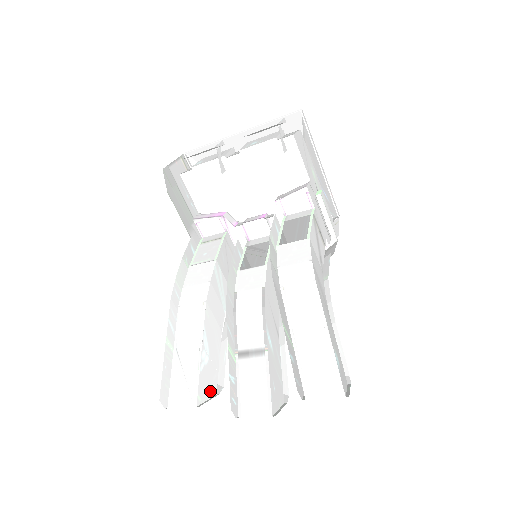
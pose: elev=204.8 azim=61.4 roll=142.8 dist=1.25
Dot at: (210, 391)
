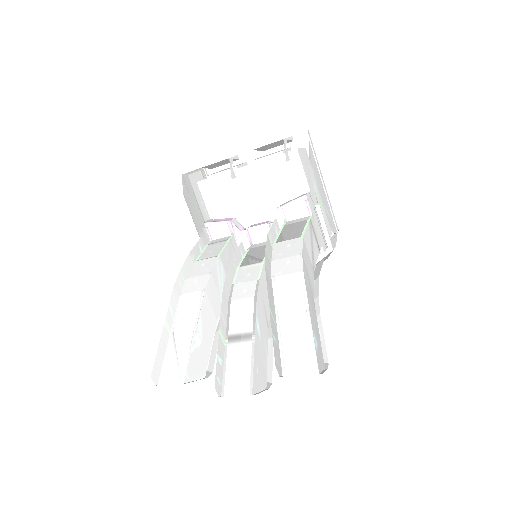
Dot at: (199, 373)
